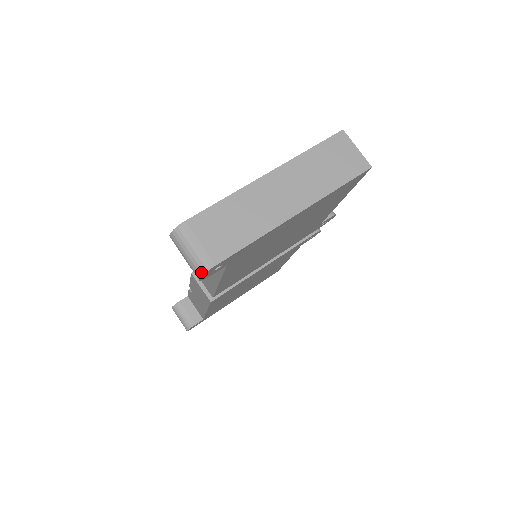
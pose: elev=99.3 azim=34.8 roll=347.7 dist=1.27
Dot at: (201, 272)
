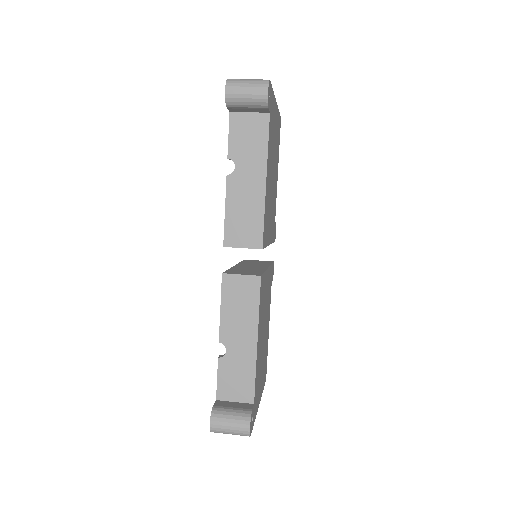
Dot at: (266, 82)
